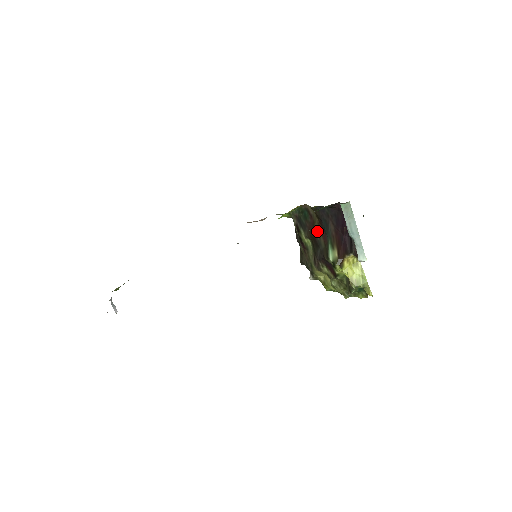
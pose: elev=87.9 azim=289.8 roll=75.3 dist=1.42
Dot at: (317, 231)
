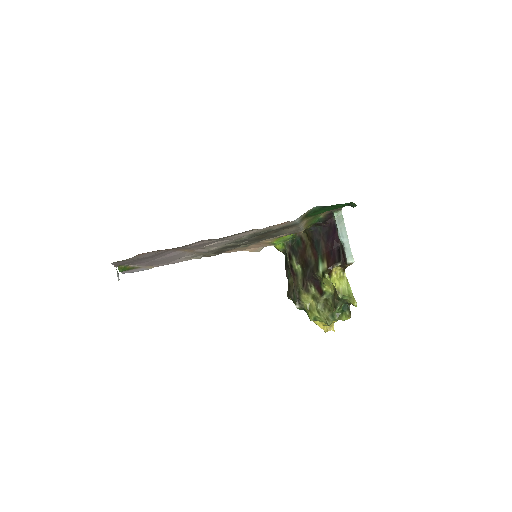
Dot at: (308, 252)
